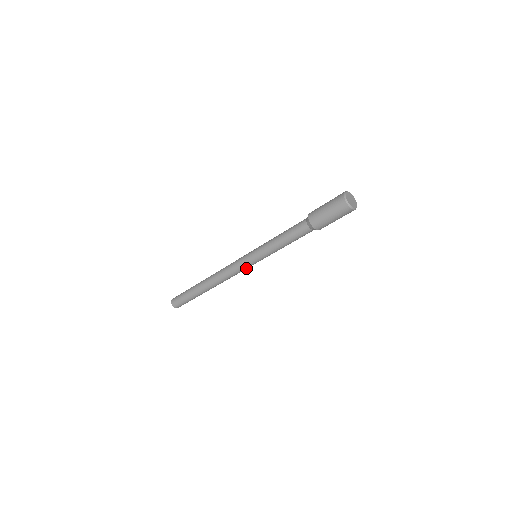
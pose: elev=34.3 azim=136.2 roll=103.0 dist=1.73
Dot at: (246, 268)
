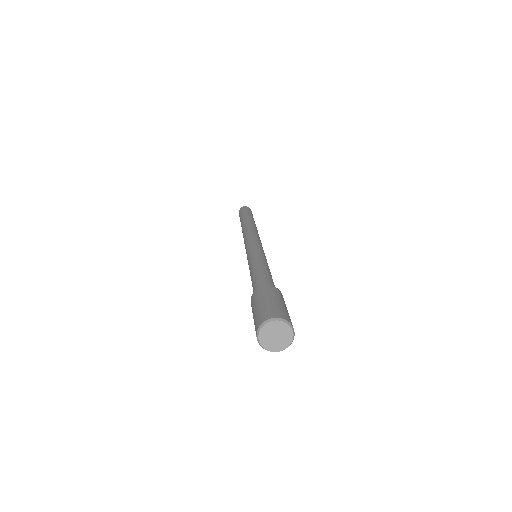
Dot at: occluded
